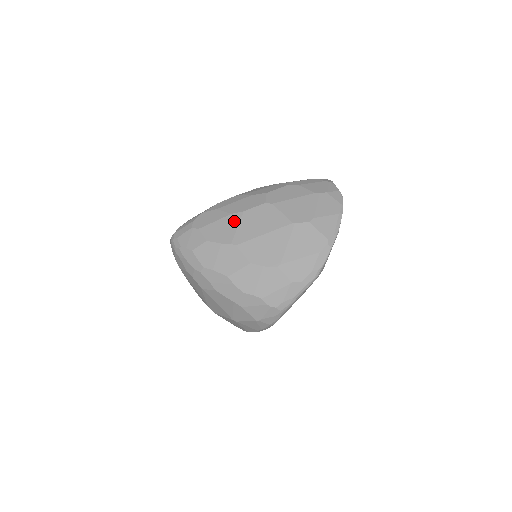
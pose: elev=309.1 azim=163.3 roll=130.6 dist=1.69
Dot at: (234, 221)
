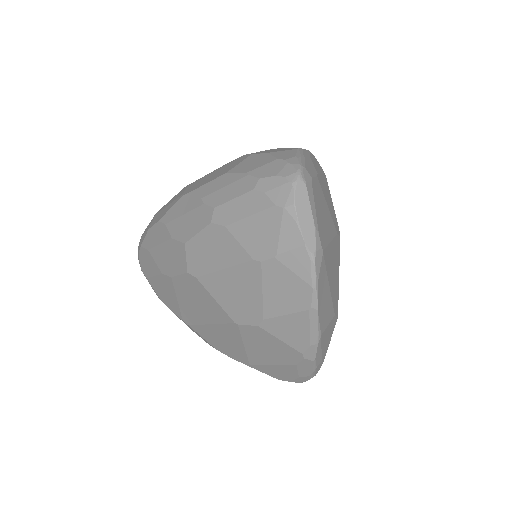
Dot at: (169, 288)
